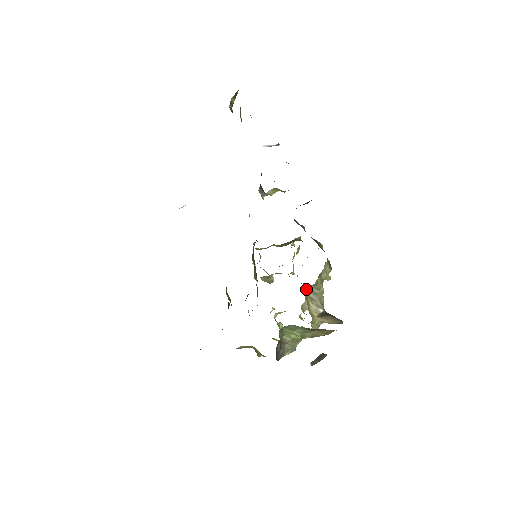
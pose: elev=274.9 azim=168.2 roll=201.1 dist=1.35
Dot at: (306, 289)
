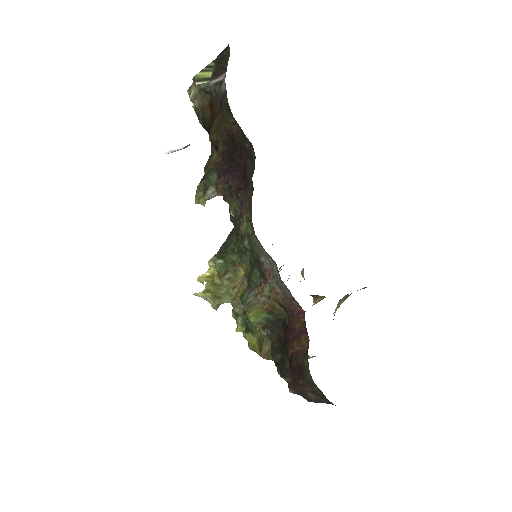
Dot at: occluded
